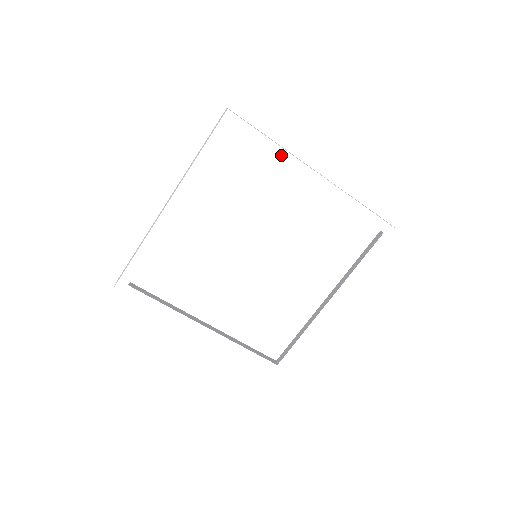
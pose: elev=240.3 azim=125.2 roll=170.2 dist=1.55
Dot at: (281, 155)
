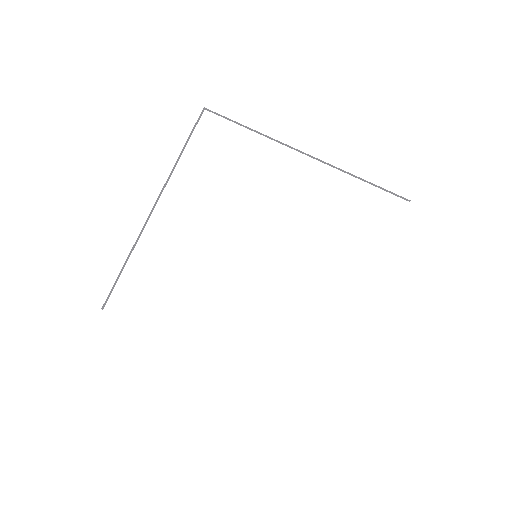
Dot at: (263, 128)
